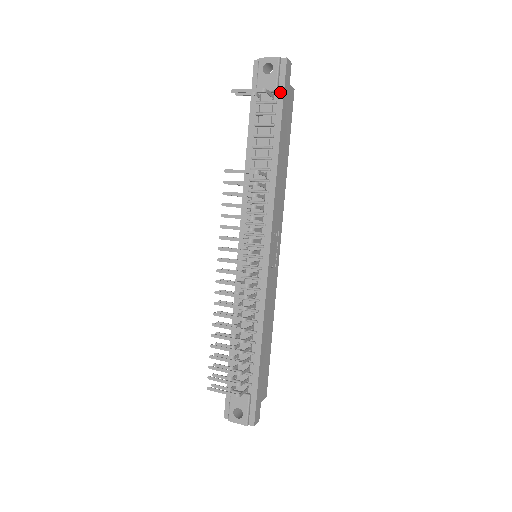
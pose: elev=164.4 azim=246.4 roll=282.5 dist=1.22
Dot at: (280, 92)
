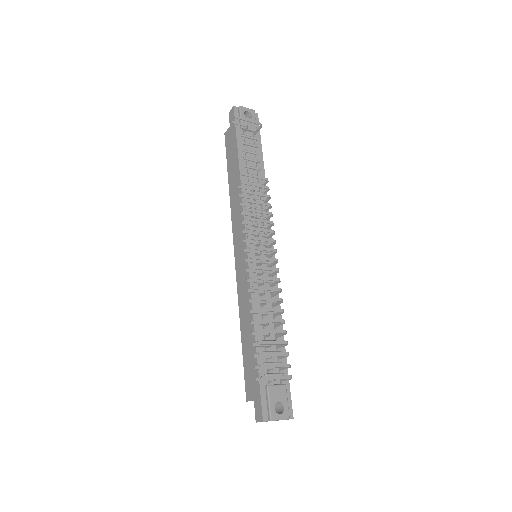
Dot at: (258, 134)
